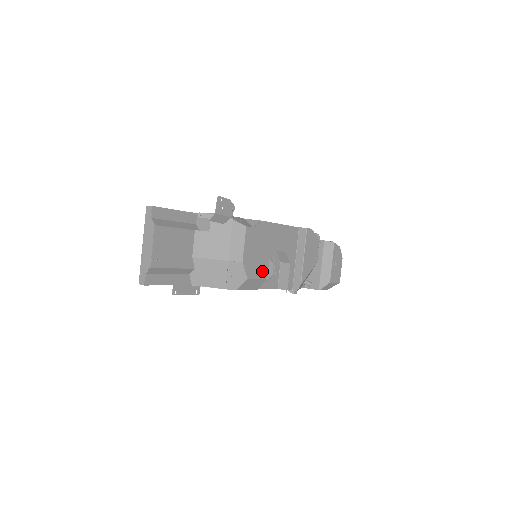
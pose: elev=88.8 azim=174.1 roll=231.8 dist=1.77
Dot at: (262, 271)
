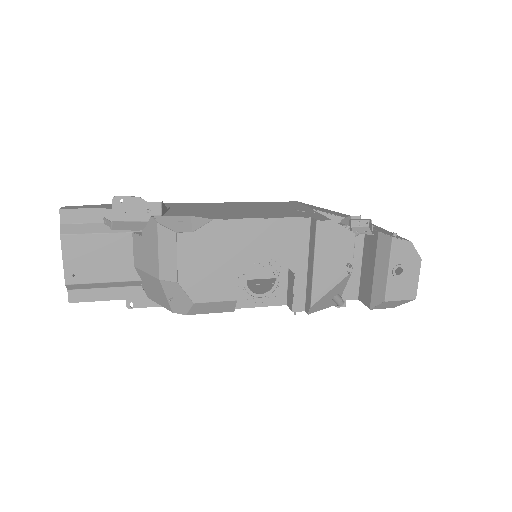
Dot at: (226, 290)
